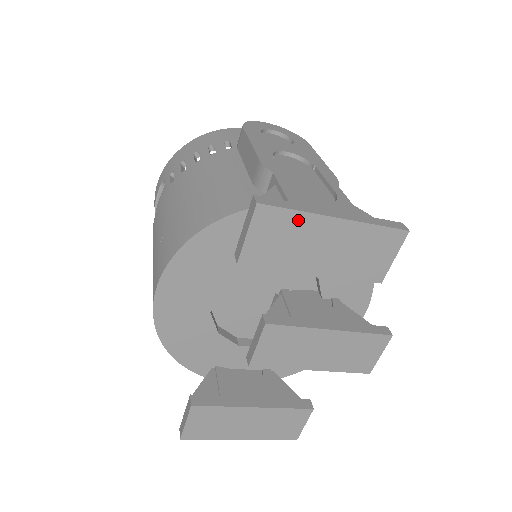
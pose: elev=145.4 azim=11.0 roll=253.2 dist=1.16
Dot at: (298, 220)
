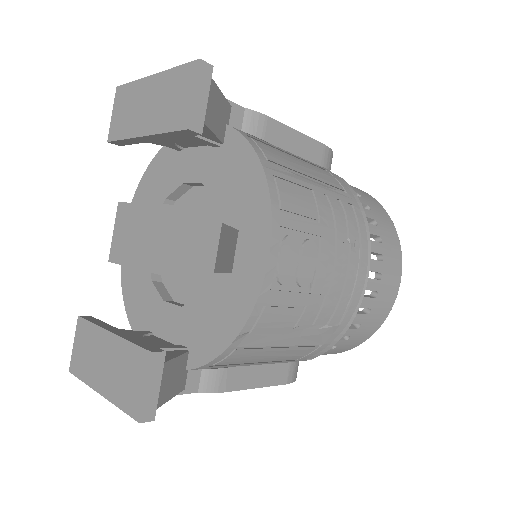
Dot at: (134, 89)
